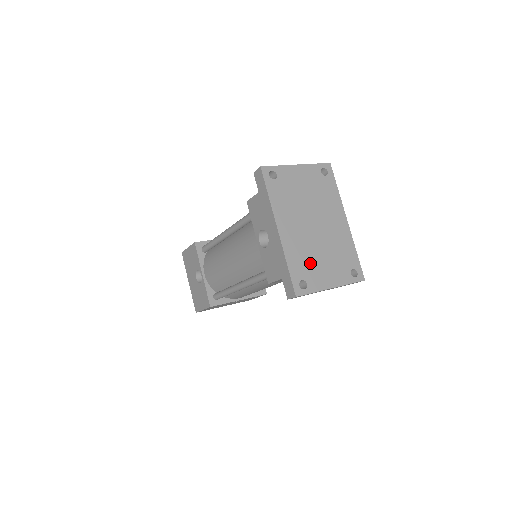
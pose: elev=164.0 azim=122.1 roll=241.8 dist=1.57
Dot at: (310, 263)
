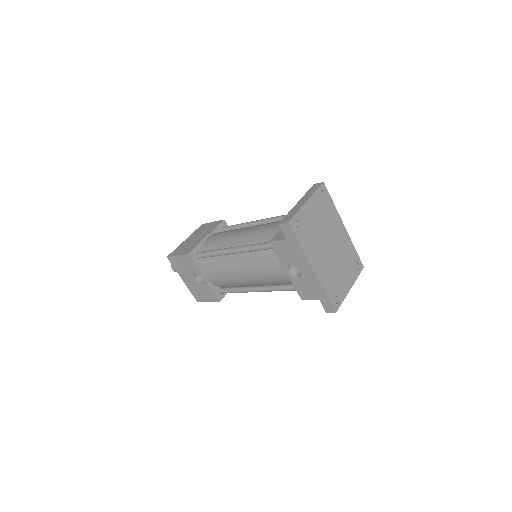
Dot at: (336, 280)
